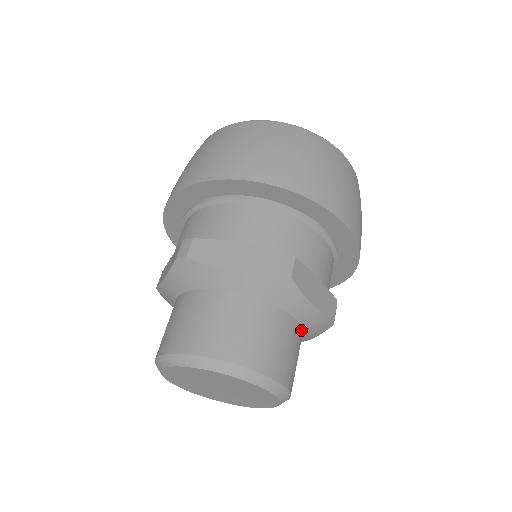
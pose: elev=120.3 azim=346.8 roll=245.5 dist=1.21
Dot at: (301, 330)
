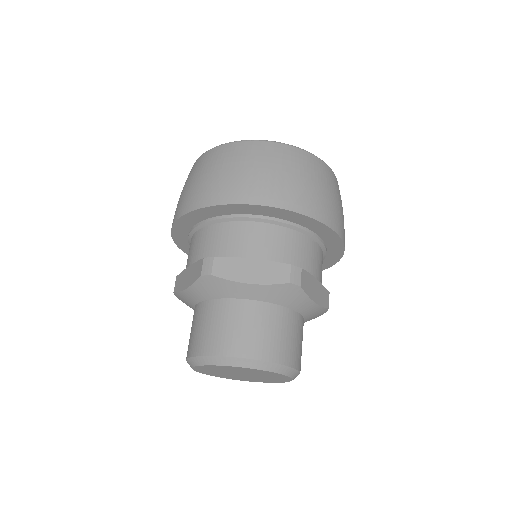
Dot at: (270, 305)
